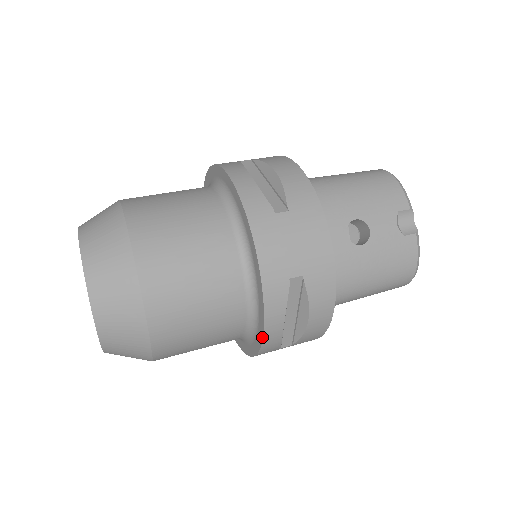
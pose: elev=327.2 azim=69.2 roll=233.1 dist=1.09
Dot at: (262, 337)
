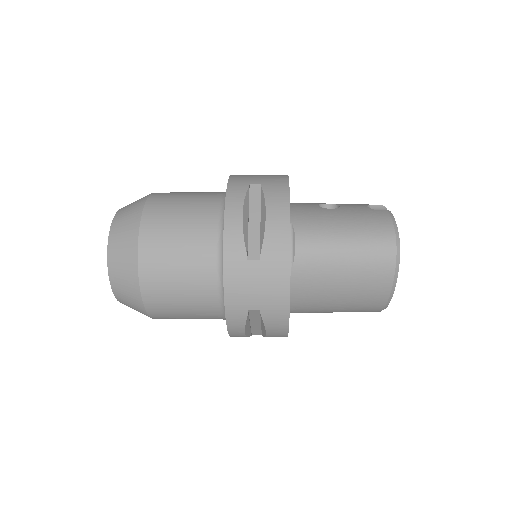
Dot at: (224, 222)
